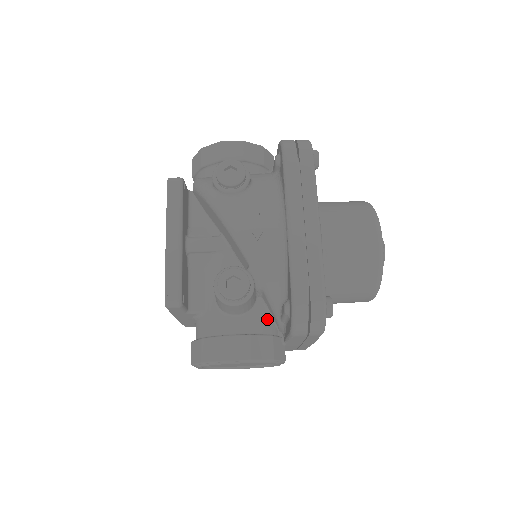
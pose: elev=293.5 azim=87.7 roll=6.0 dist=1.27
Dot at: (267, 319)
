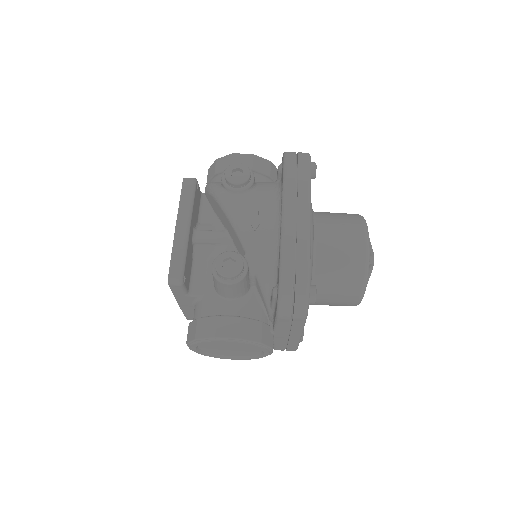
Dot at: (259, 307)
